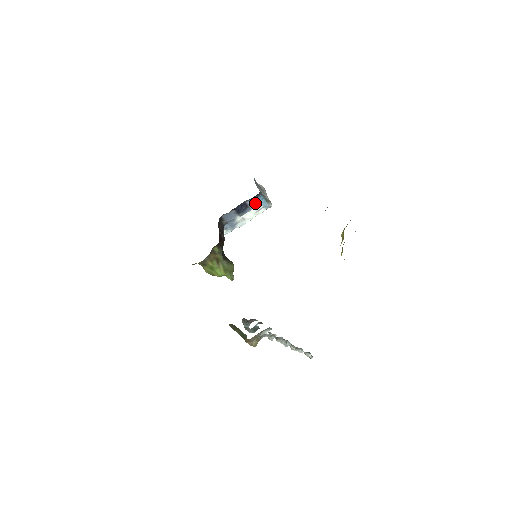
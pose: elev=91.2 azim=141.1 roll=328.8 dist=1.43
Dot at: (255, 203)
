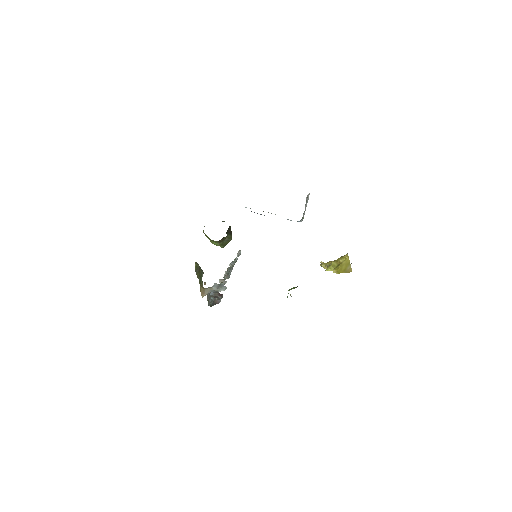
Dot at: occluded
